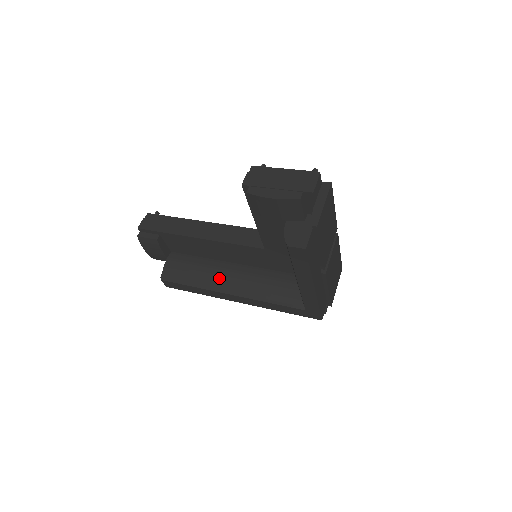
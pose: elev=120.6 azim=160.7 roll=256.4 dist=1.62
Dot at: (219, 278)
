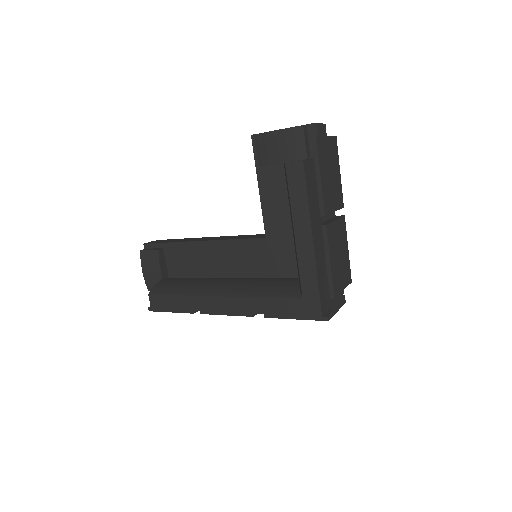
Dot at: (211, 285)
